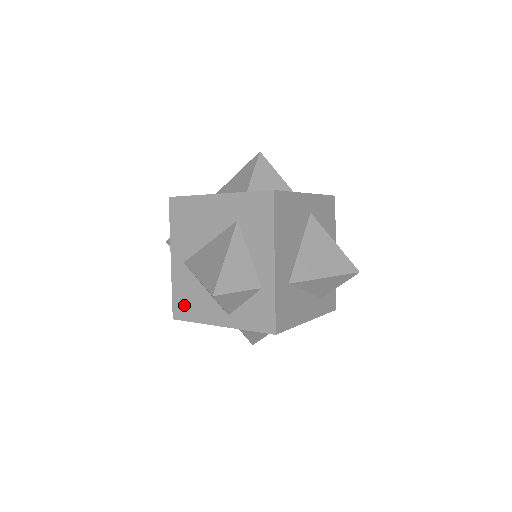
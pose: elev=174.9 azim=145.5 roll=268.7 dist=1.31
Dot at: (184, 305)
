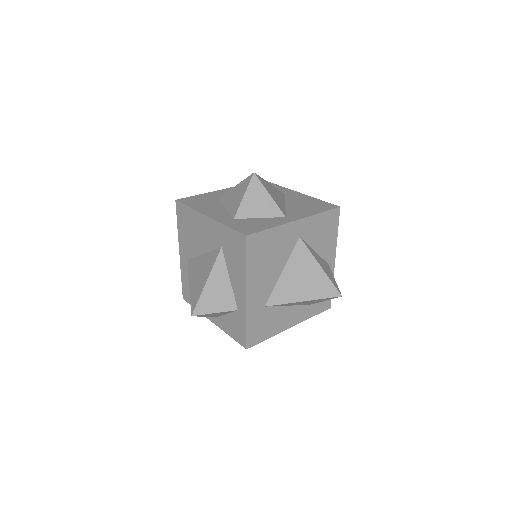
Dot at: (189, 293)
